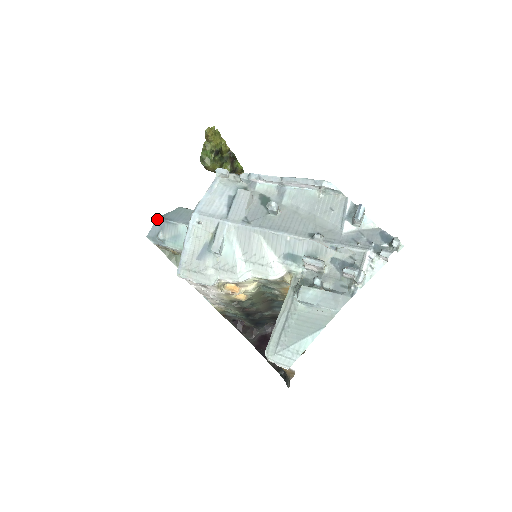
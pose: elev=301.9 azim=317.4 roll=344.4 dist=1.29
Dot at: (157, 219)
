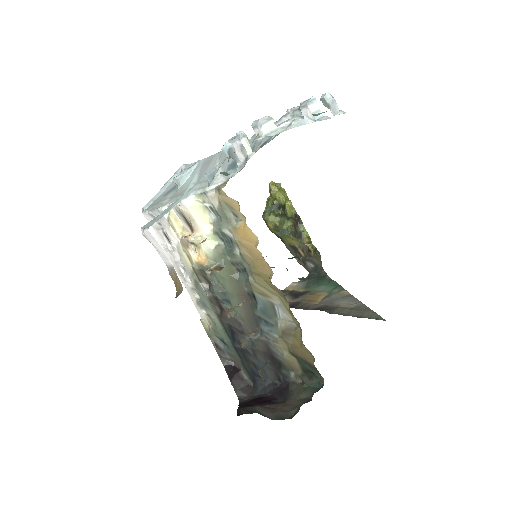
Dot at: occluded
